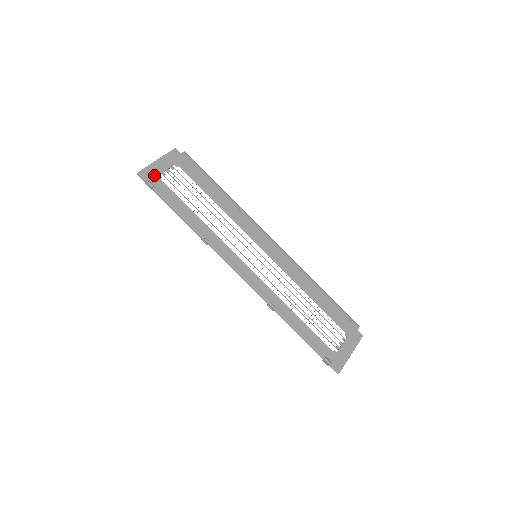
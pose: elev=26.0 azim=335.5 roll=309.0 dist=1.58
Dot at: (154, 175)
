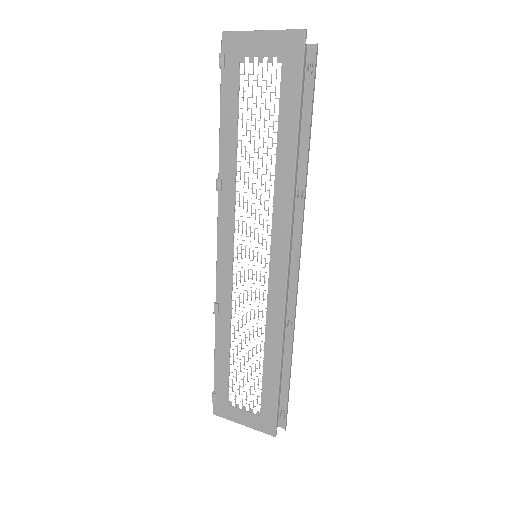
Dot at: (238, 51)
